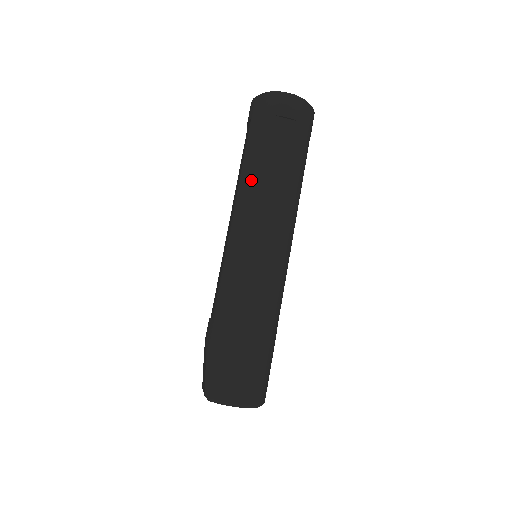
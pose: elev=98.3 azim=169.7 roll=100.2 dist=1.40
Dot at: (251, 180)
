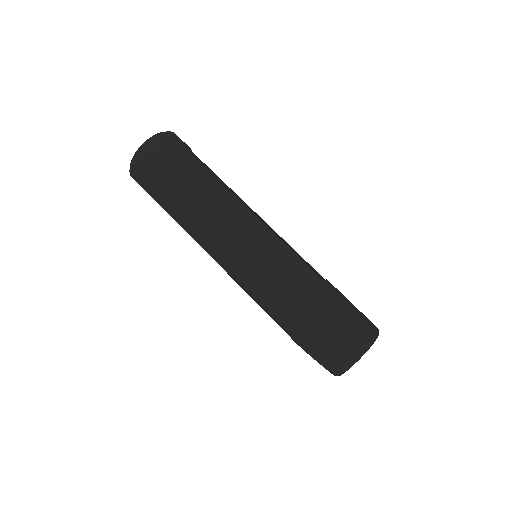
Dot at: (189, 225)
